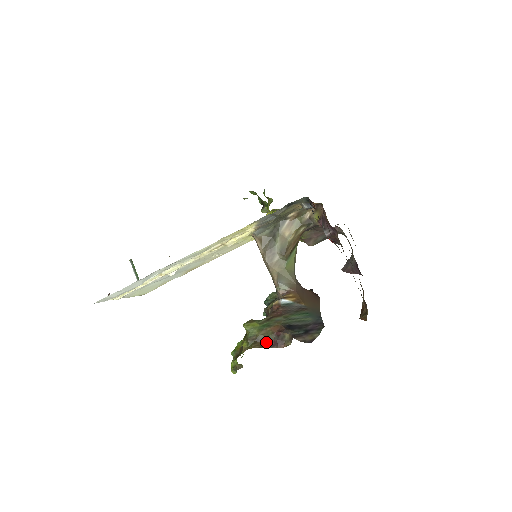
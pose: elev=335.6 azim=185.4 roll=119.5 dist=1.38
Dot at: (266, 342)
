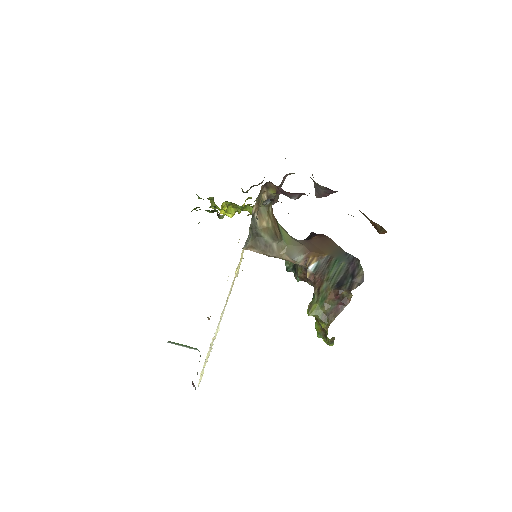
Dot at: (335, 310)
